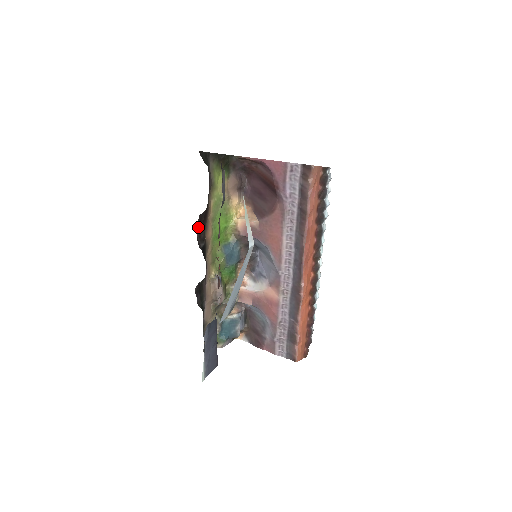
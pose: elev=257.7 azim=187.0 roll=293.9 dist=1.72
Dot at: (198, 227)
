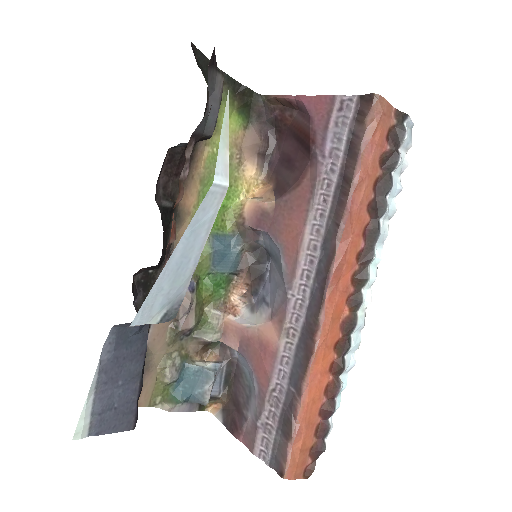
Dot at: (165, 170)
